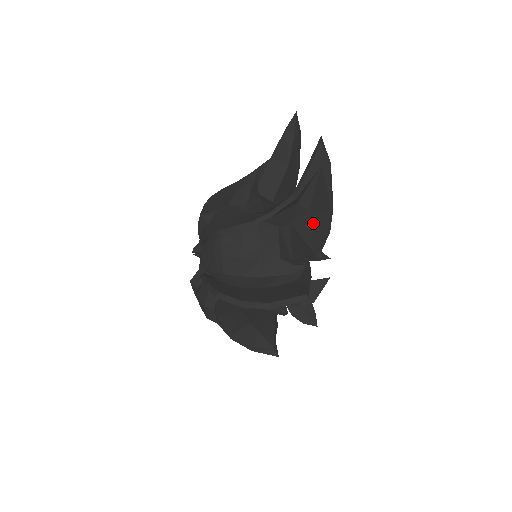
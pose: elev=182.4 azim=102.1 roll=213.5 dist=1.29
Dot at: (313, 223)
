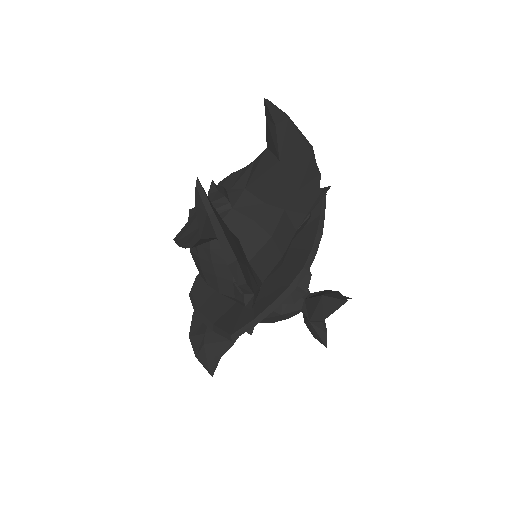
Dot at: occluded
